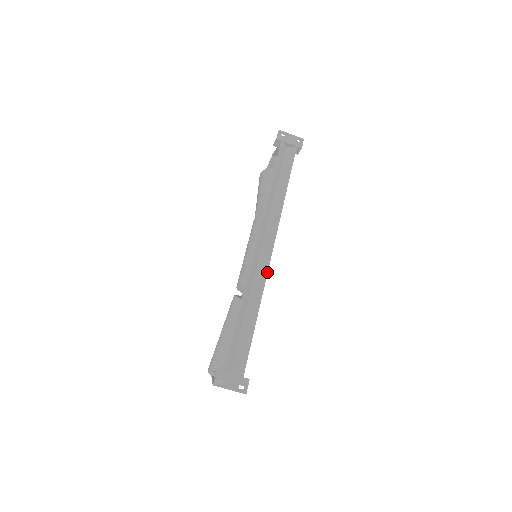
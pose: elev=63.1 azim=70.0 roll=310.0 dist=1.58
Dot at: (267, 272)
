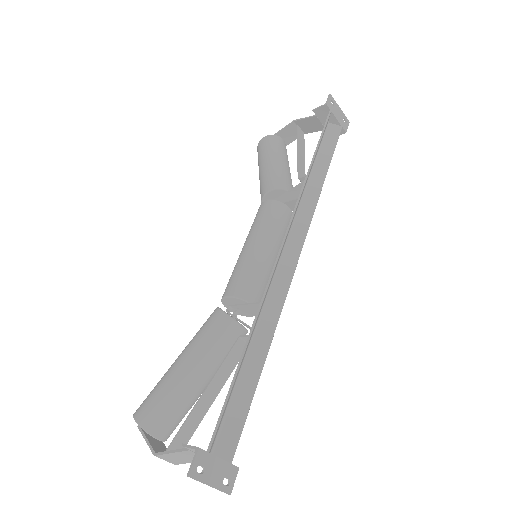
Dot at: (287, 292)
